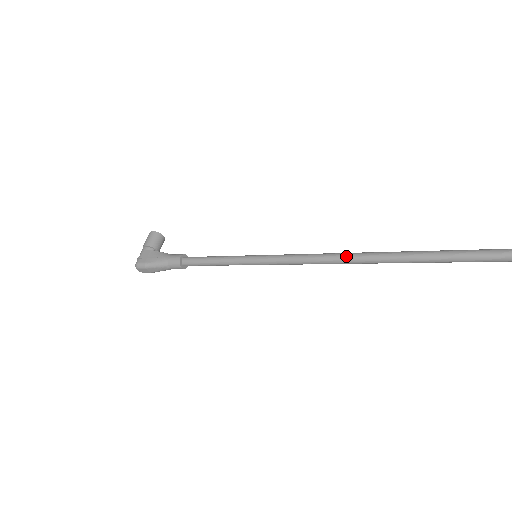
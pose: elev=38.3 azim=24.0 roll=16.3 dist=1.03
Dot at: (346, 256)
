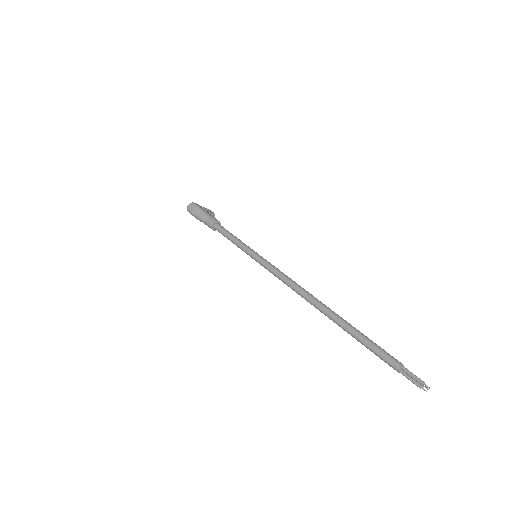
Dot at: occluded
